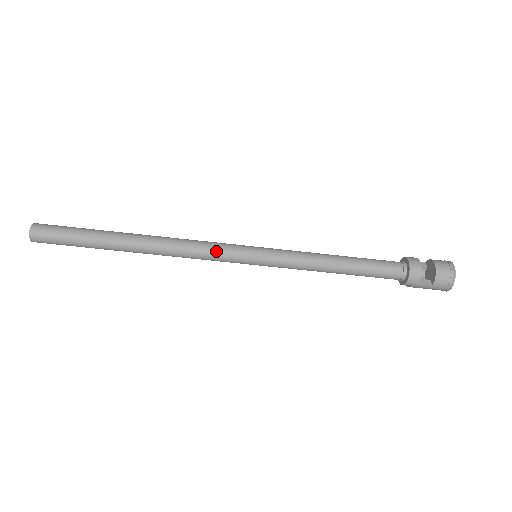
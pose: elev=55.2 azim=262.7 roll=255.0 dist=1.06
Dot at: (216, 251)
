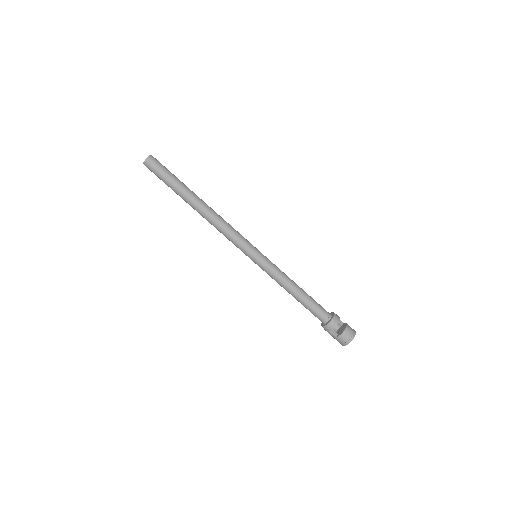
Dot at: (237, 239)
